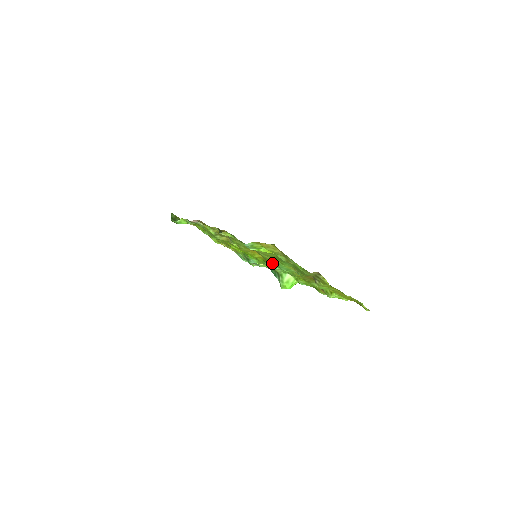
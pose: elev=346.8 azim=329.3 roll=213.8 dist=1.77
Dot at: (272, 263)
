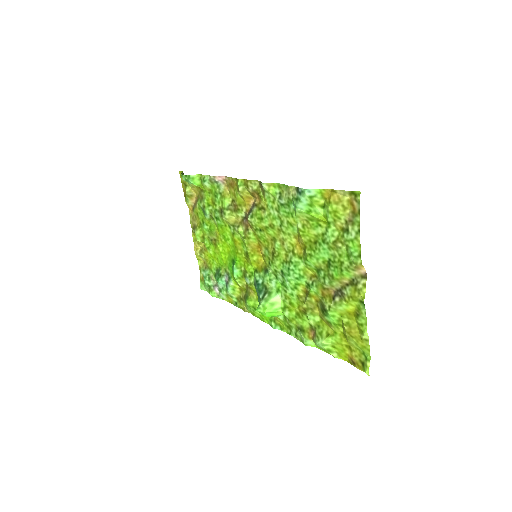
Dot at: (278, 266)
